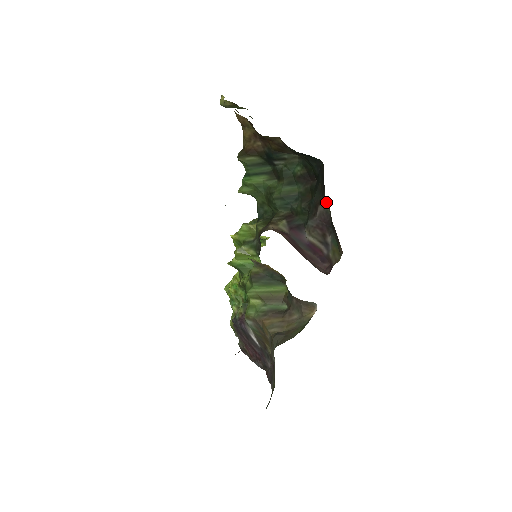
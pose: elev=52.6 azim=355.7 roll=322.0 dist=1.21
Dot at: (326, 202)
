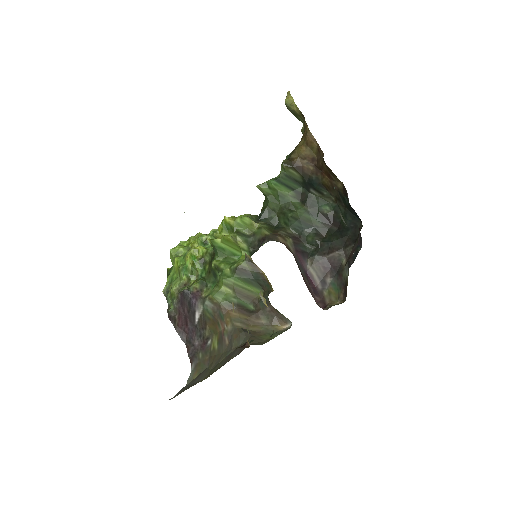
Dot at: (345, 253)
